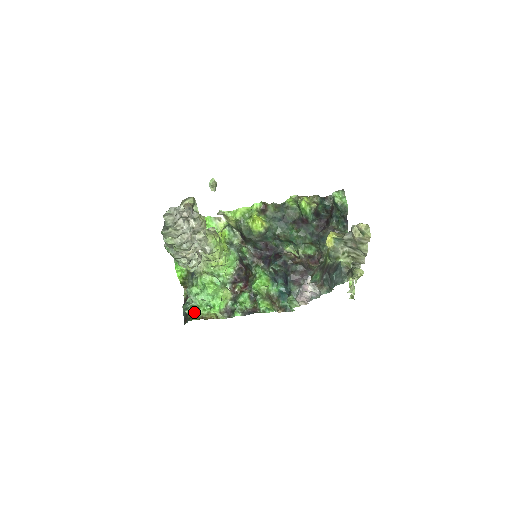
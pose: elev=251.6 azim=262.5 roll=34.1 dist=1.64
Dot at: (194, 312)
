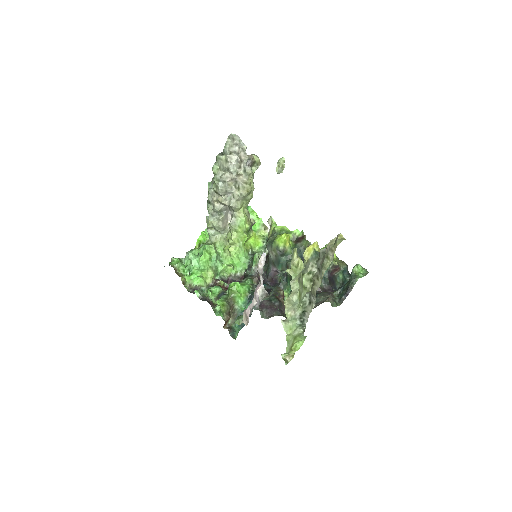
Dot at: (176, 261)
